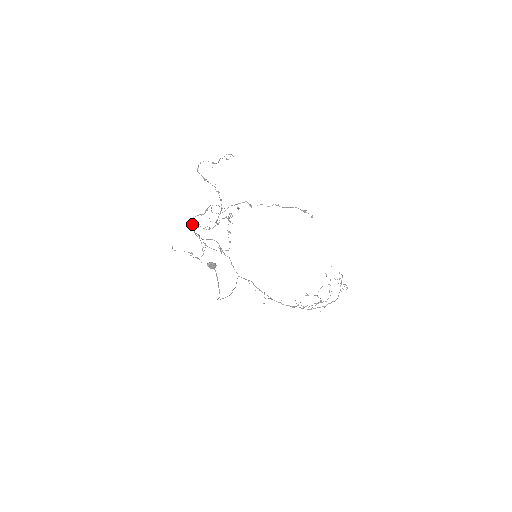
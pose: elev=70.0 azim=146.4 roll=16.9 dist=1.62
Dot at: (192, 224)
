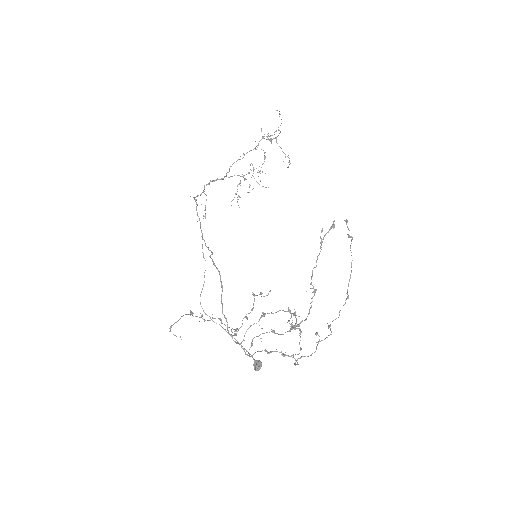
Dot at: (245, 352)
